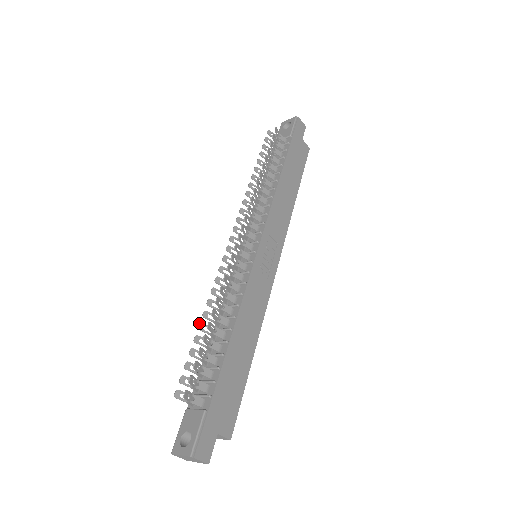
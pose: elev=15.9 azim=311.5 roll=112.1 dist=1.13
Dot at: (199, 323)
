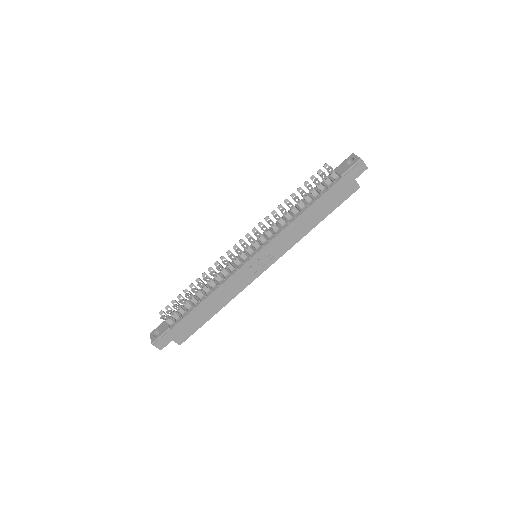
Dot at: (191, 283)
